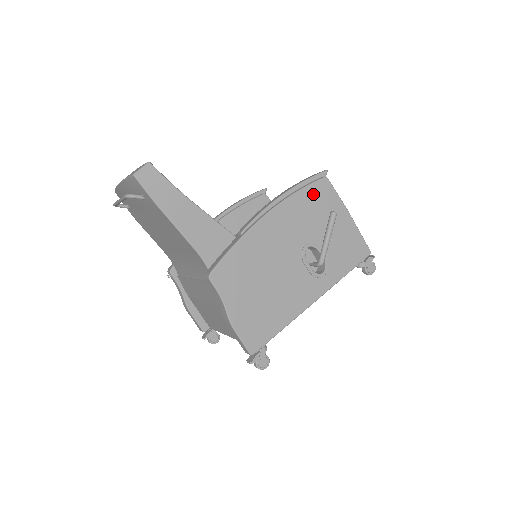
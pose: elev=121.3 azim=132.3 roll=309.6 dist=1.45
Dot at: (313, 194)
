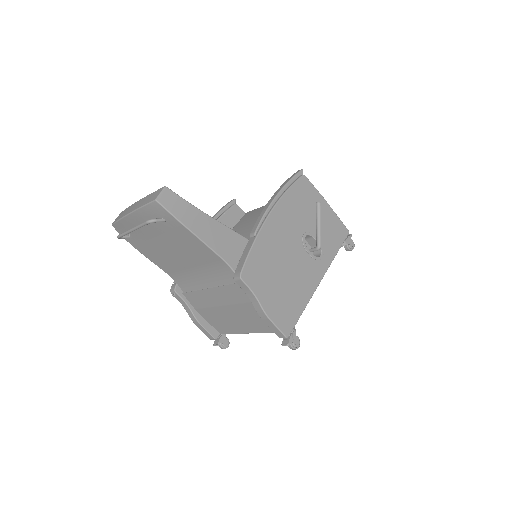
Dot at: (298, 191)
